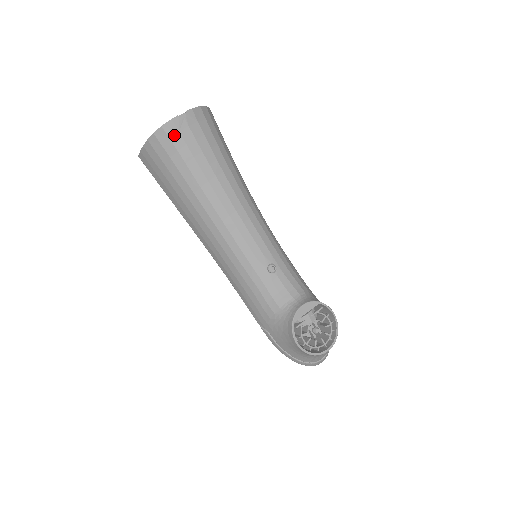
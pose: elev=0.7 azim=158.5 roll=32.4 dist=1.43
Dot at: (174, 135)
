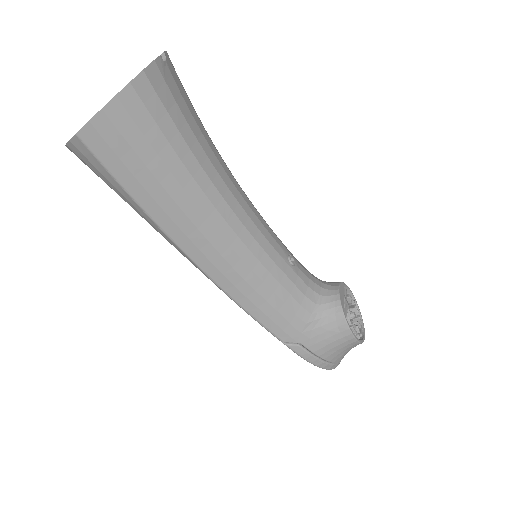
Dot at: (160, 86)
